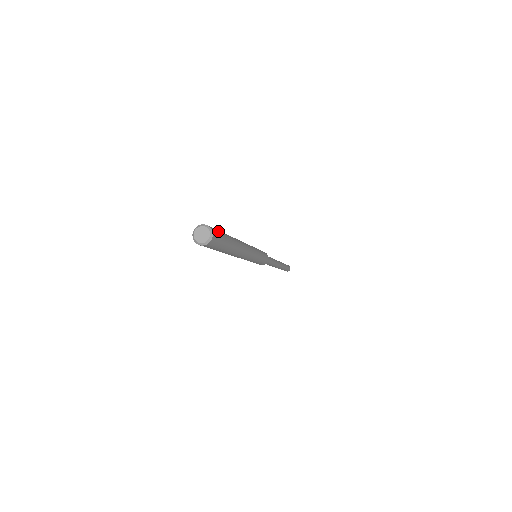
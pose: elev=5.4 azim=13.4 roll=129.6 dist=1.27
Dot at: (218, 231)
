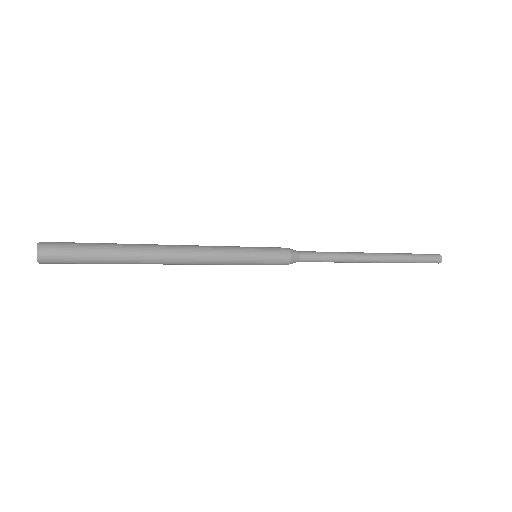
Dot at: (68, 254)
